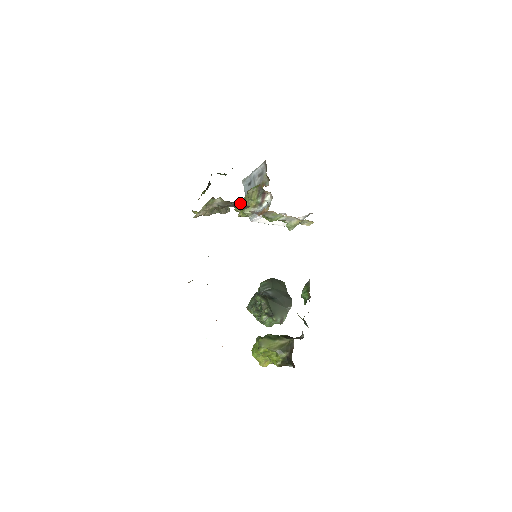
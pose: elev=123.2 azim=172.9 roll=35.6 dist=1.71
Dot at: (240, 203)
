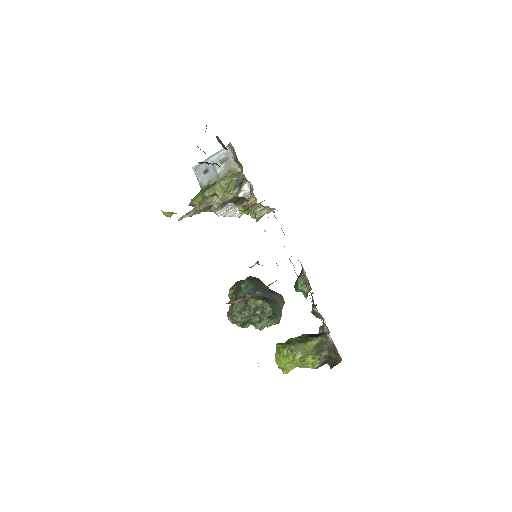
Dot at: (244, 198)
